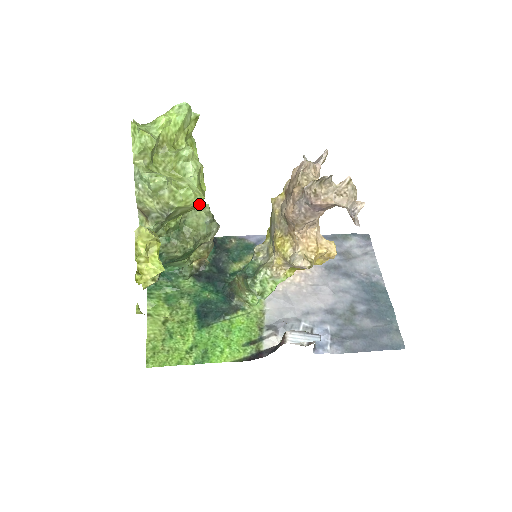
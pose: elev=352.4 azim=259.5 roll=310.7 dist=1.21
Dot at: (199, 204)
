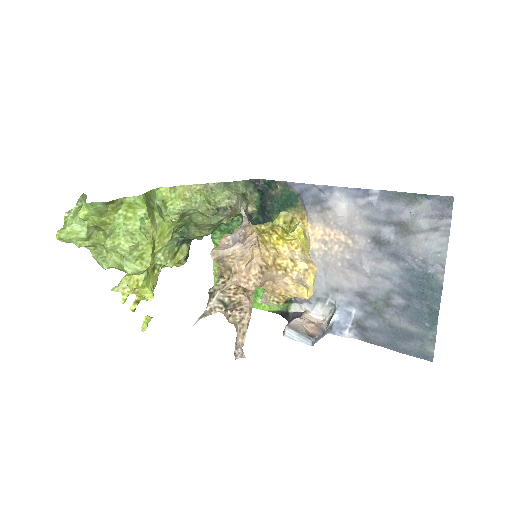
Dot at: (165, 245)
